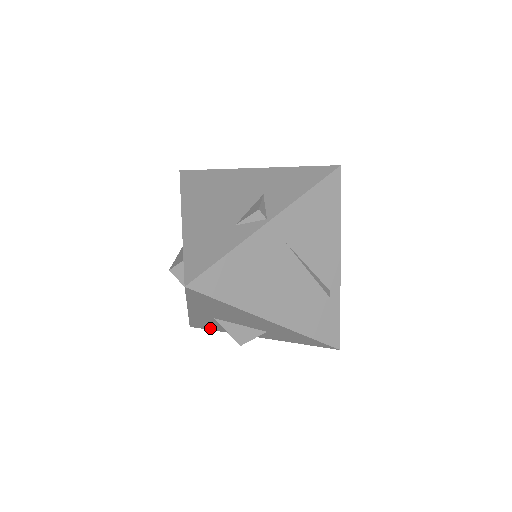
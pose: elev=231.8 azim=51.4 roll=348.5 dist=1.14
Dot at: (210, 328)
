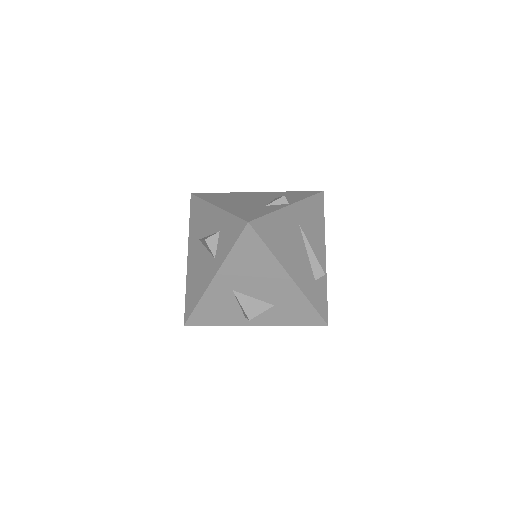
Dot at: (209, 321)
